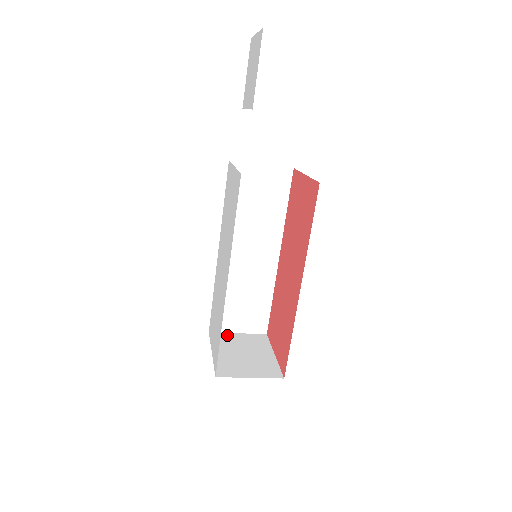
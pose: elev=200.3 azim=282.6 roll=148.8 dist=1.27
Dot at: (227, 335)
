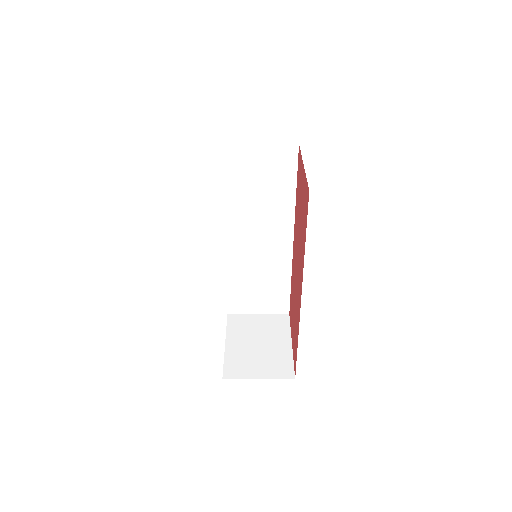
Dot at: (246, 318)
